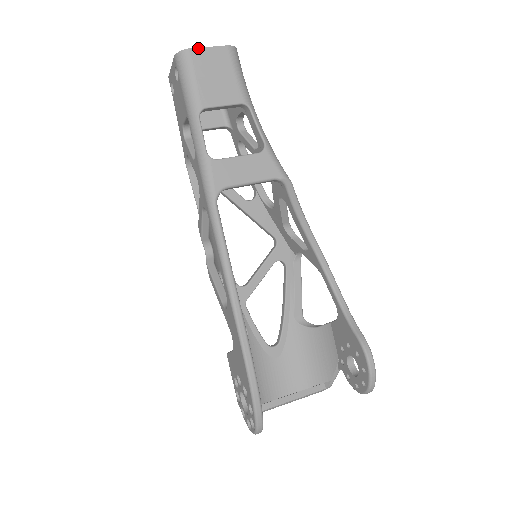
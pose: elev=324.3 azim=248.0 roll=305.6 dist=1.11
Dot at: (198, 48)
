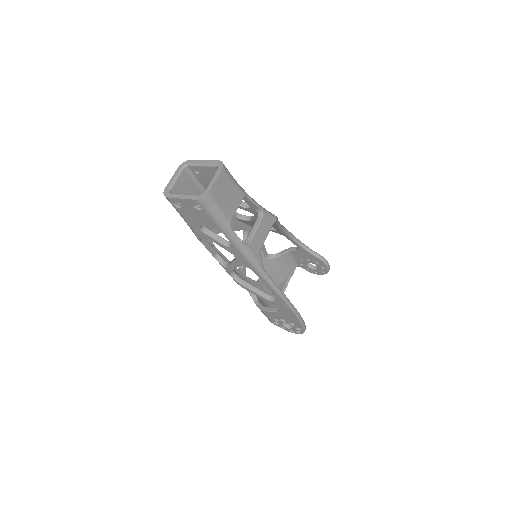
Dot at: (212, 187)
